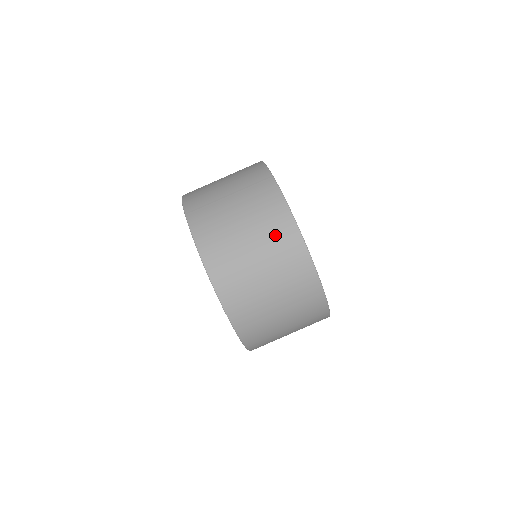
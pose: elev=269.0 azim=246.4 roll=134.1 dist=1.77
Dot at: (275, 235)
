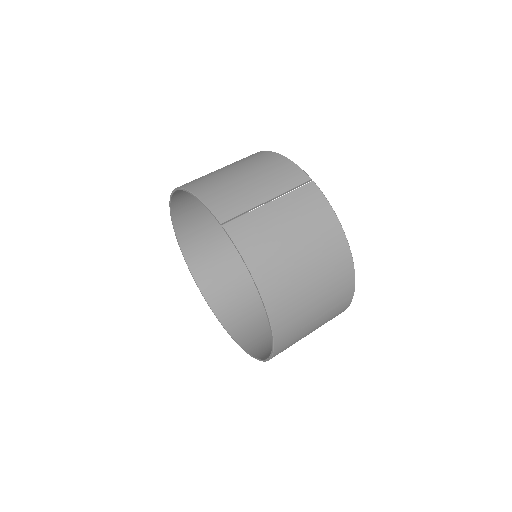
Dot at: (327, 251)
